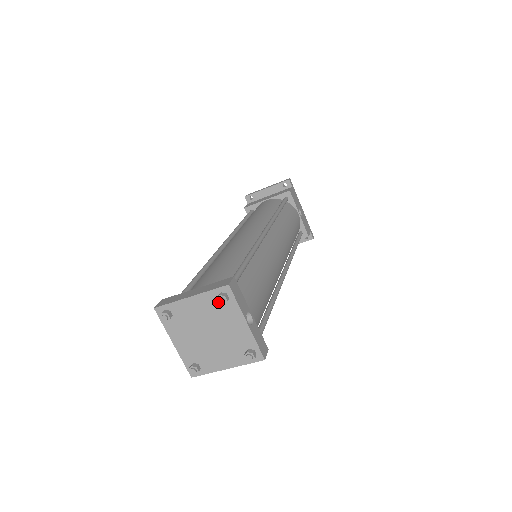
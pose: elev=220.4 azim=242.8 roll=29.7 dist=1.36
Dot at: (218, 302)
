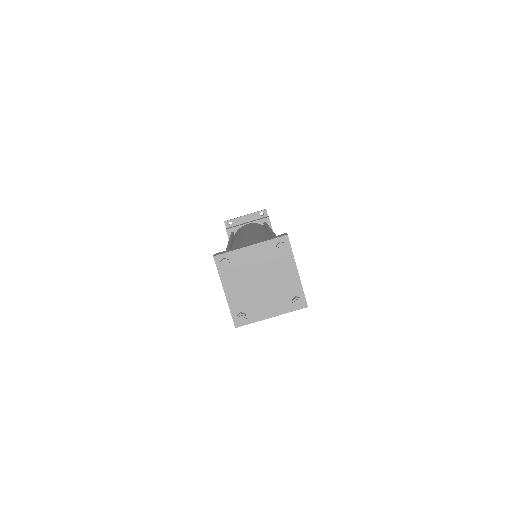
Dot at: (279, 248)
